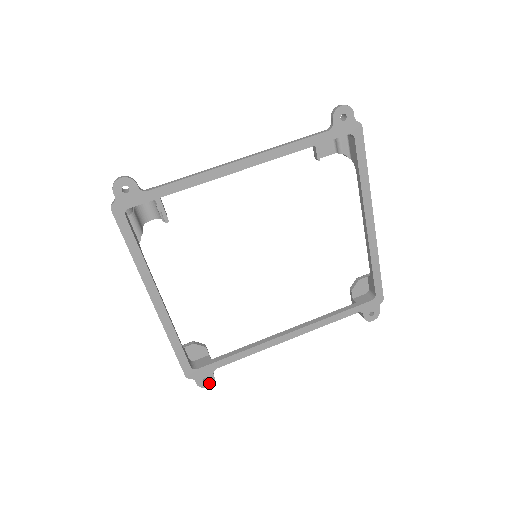
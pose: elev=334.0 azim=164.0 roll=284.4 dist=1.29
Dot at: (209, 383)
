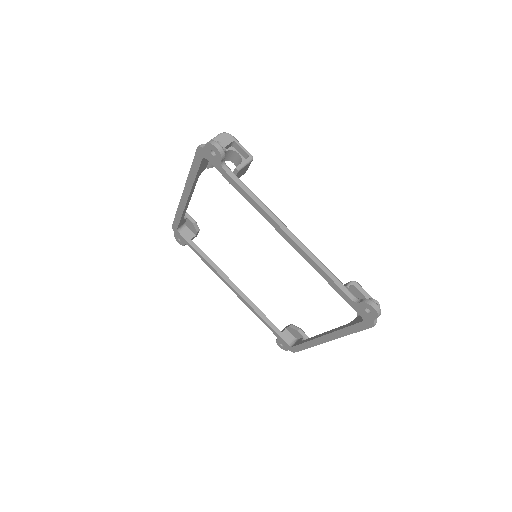
Dot at: (180, 243)
